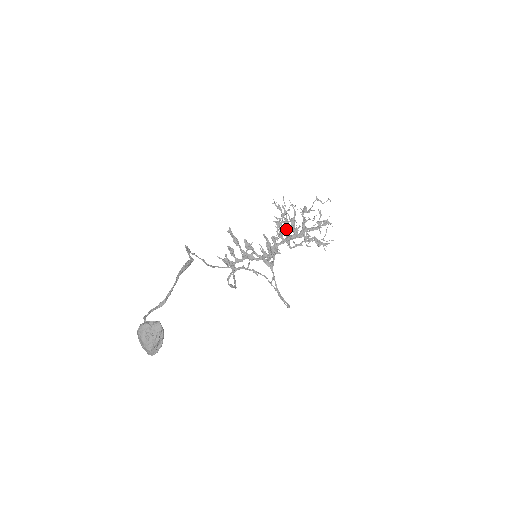
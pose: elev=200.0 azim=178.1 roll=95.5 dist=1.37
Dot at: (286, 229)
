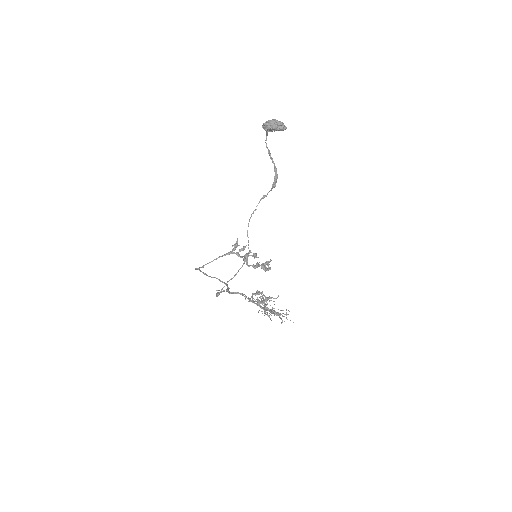
Dot at: (256, 301)
